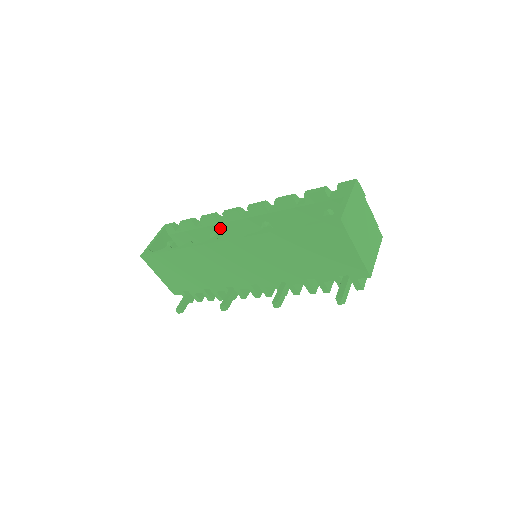
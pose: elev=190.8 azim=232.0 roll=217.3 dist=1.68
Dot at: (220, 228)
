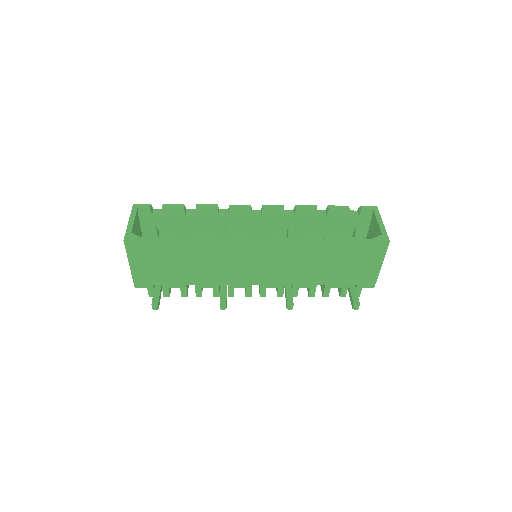
Dot at: (217, 221)
